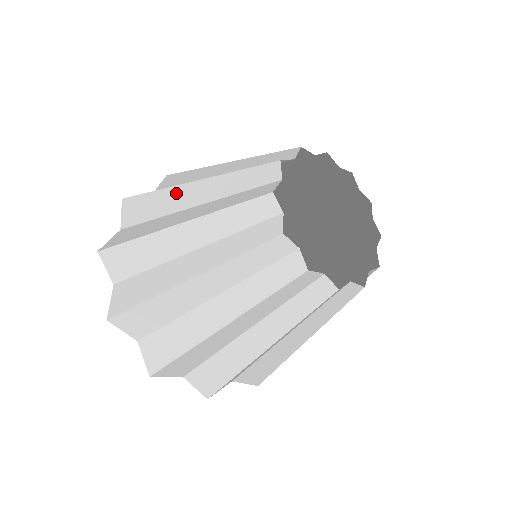
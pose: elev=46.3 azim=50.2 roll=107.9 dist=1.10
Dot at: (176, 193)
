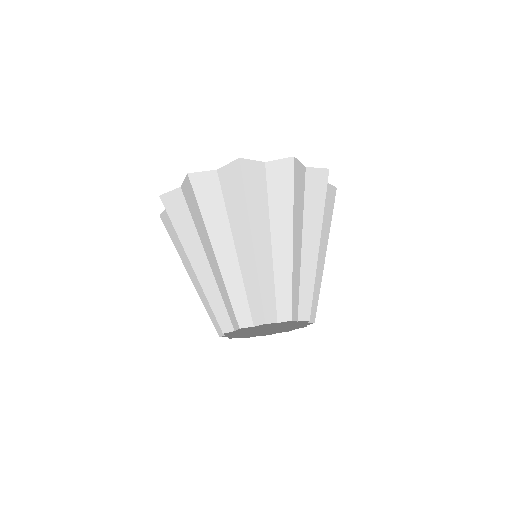
Dot at: (207, 240)
